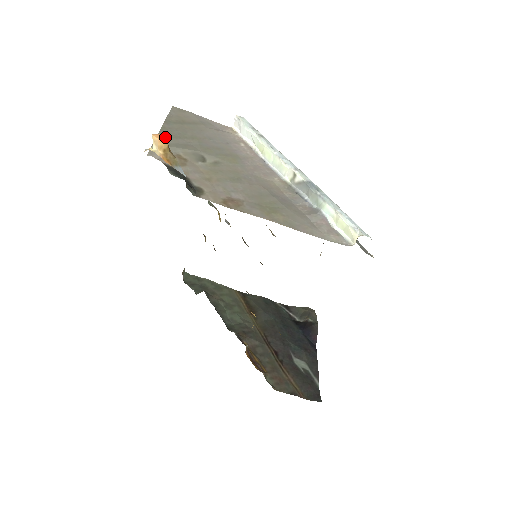
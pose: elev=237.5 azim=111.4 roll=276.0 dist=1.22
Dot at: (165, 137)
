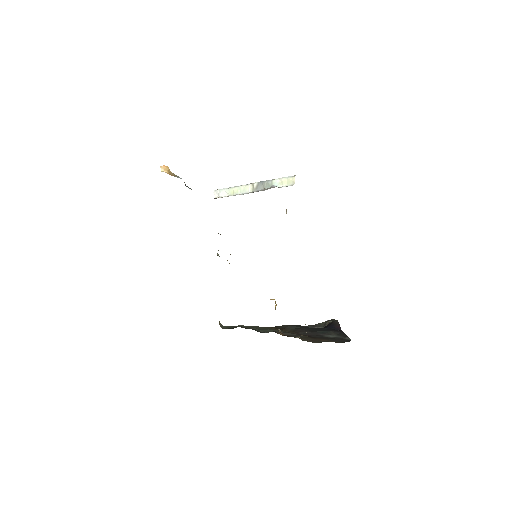
Dot at: (167, 166)
